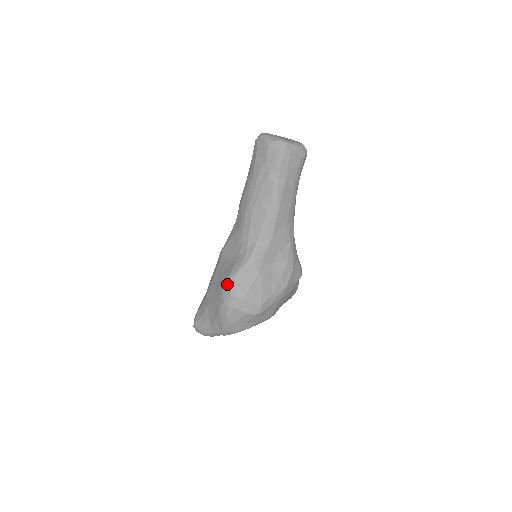
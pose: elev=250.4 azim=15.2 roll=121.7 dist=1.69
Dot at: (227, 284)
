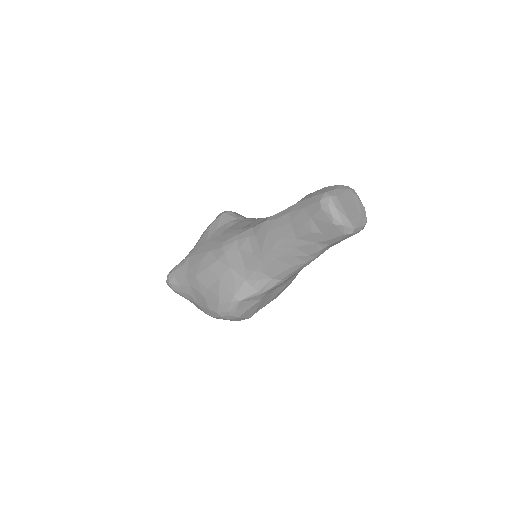
Dot at: (226, 303)
